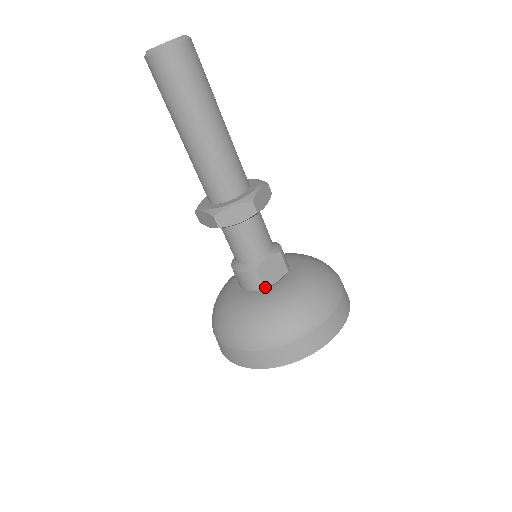
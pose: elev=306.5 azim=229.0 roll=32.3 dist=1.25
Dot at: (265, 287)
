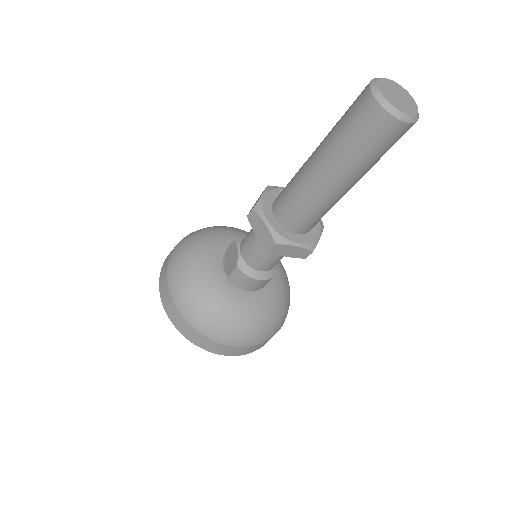
Dot at: occluded
